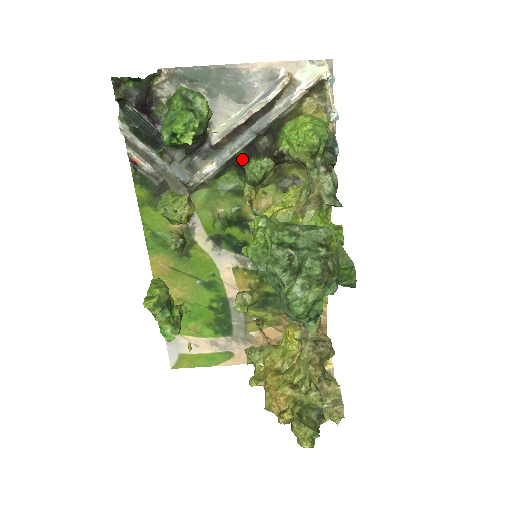
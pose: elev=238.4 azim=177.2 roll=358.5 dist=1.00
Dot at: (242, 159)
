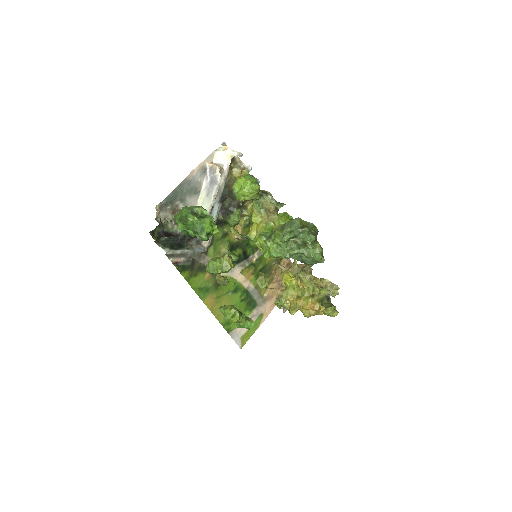
Dot at: (223, 219)
